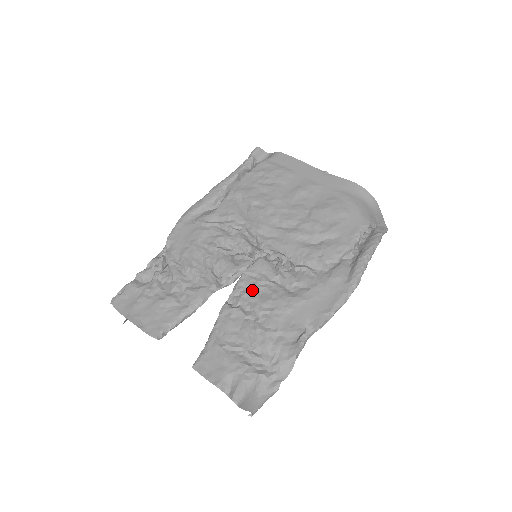
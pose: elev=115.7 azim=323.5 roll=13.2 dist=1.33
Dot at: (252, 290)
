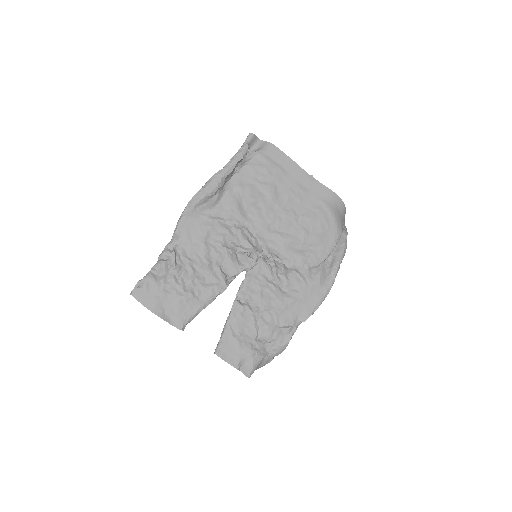
Dot at: (256, 290)
